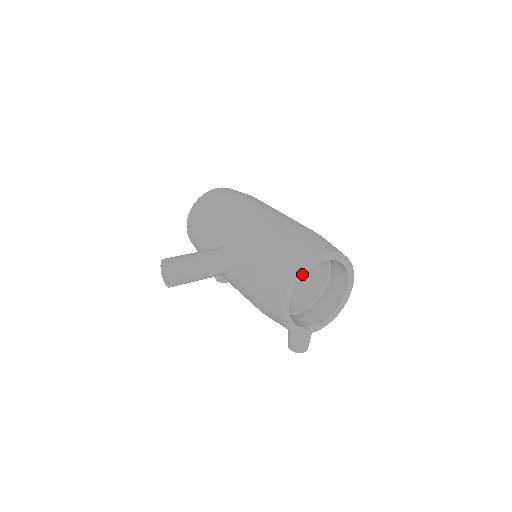
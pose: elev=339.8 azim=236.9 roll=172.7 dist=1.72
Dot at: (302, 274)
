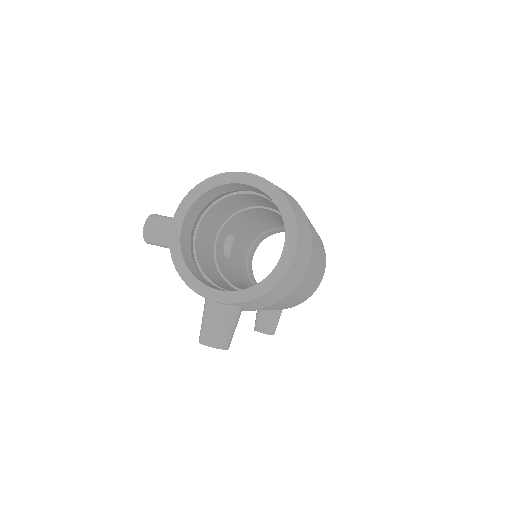
Dot at: (207, 189)
